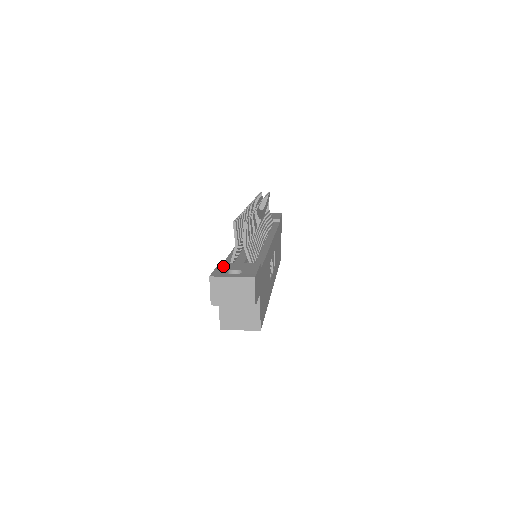
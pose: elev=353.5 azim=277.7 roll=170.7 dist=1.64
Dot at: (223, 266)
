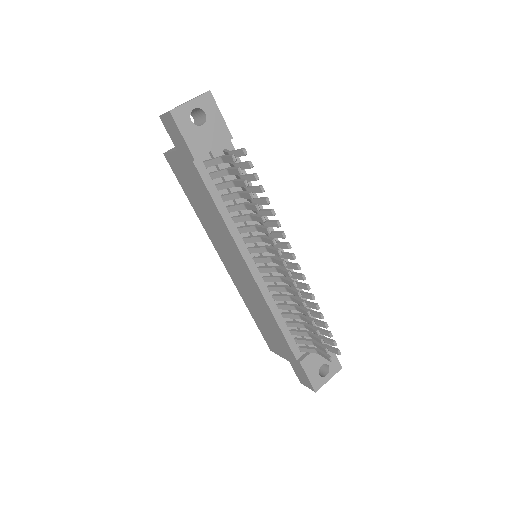
Dot at: (309, 368)
